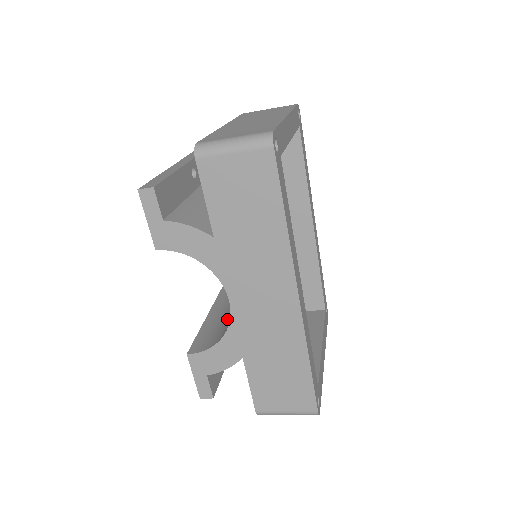
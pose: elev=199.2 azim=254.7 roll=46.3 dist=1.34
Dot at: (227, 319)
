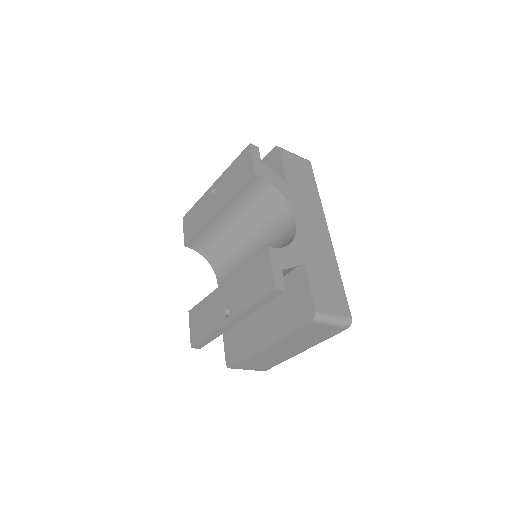
Dot at: occluded
